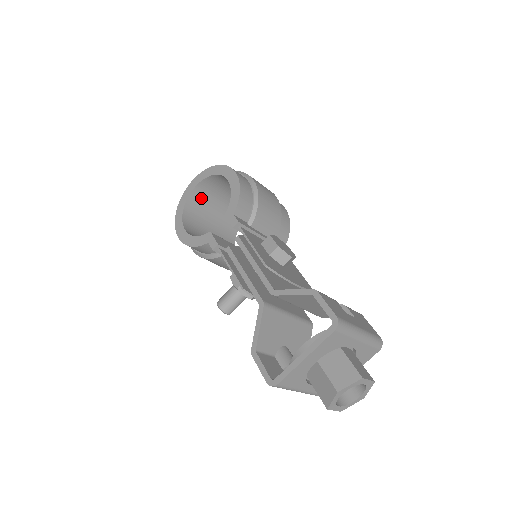
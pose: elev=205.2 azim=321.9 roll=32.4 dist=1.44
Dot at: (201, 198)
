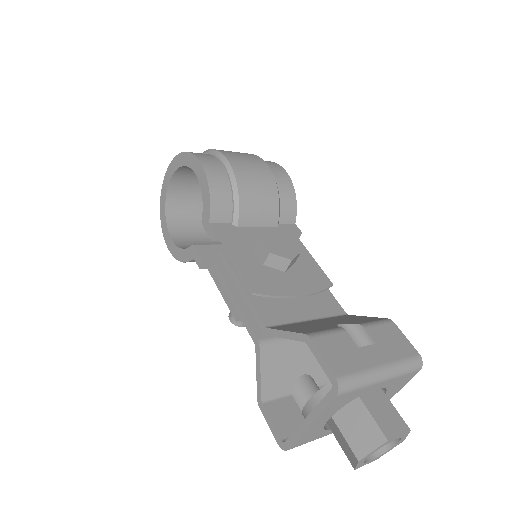
Dot at: (183, 190)
